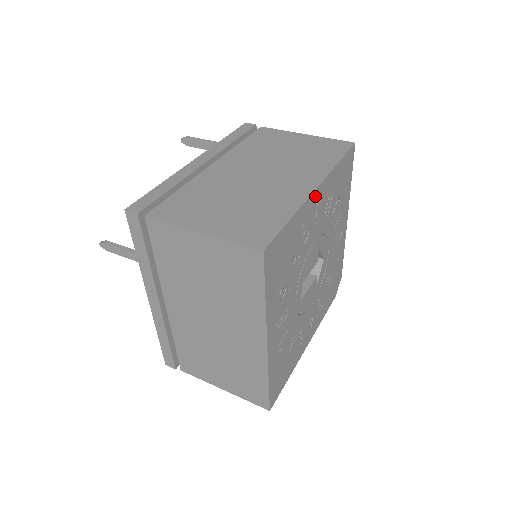
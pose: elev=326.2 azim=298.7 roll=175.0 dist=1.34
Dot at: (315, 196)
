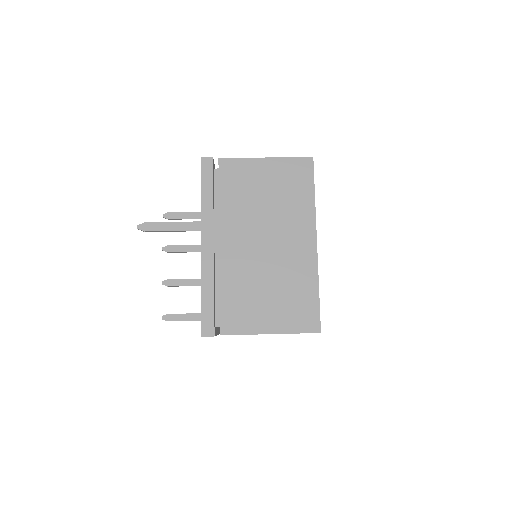
Dot at: occluded
